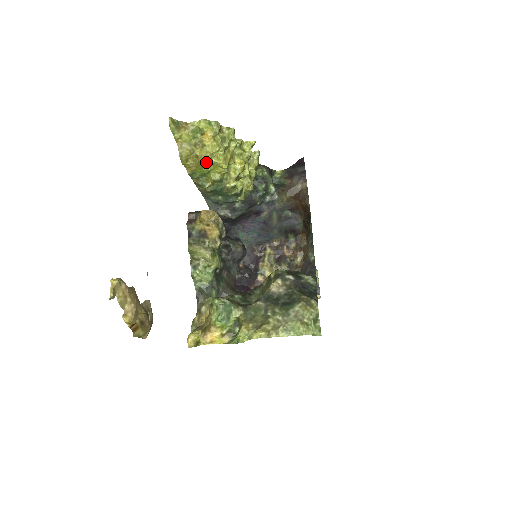
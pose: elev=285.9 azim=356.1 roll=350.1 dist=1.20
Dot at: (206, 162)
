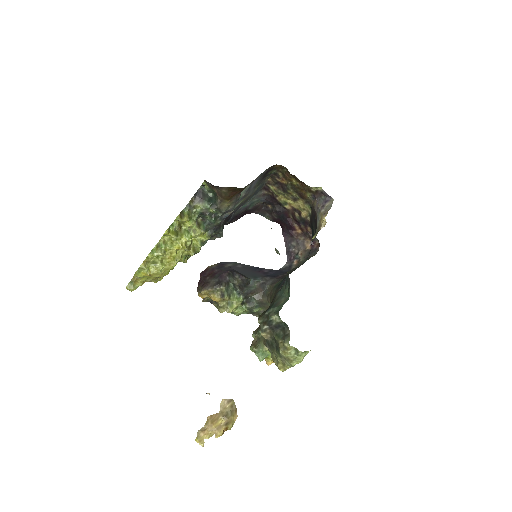
Dot at: (167, 274)
